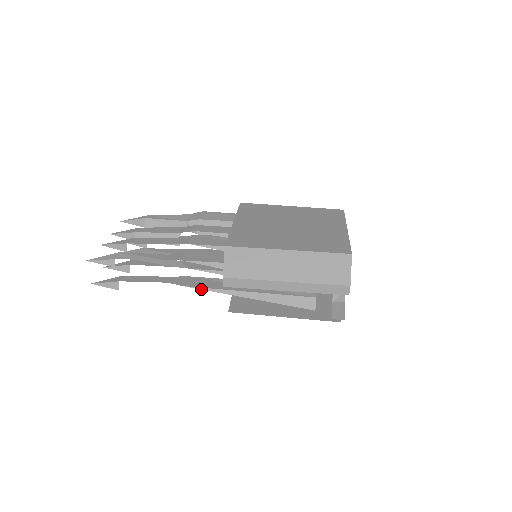
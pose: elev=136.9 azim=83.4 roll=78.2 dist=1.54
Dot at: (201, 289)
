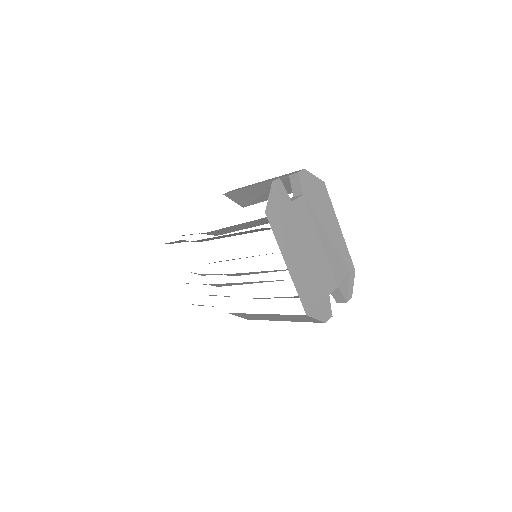
Dot at: occluded
